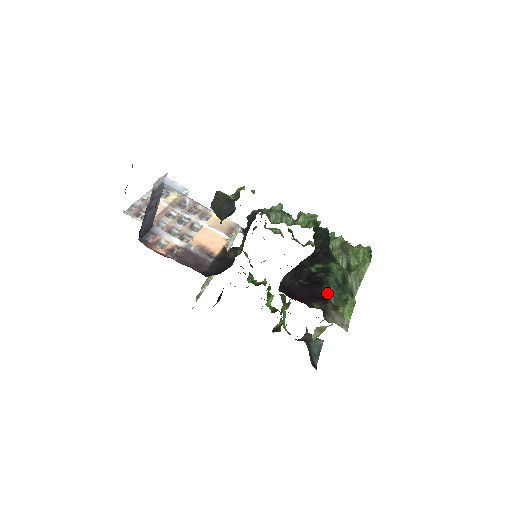
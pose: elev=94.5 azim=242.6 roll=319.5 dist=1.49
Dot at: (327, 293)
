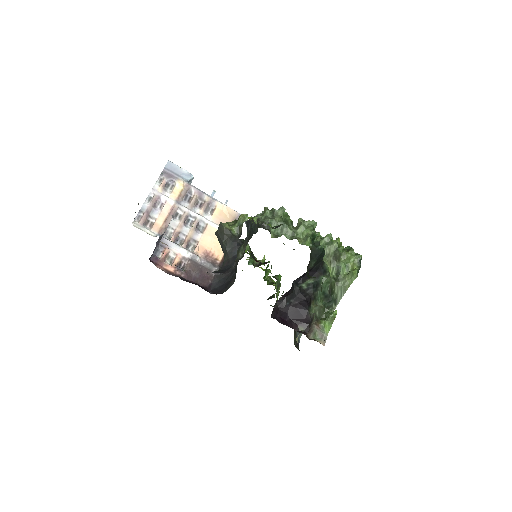
Dot at: (312, 313)
